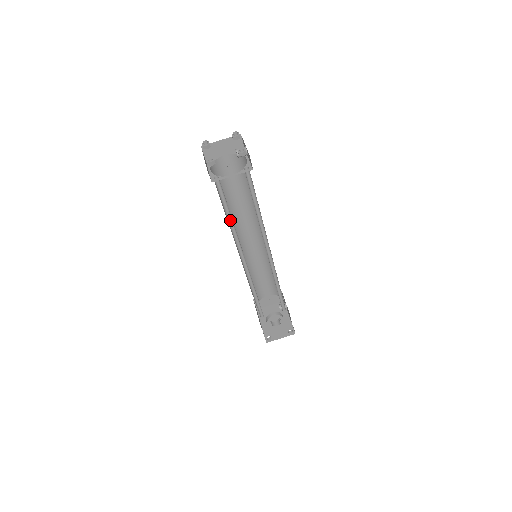
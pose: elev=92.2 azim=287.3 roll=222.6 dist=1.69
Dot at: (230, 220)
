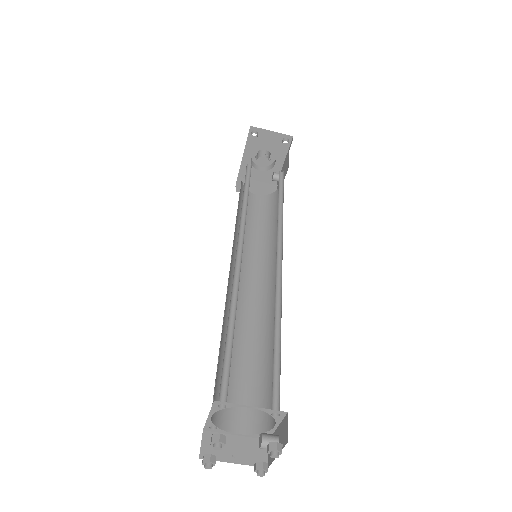
Dot at: (224, 343)
